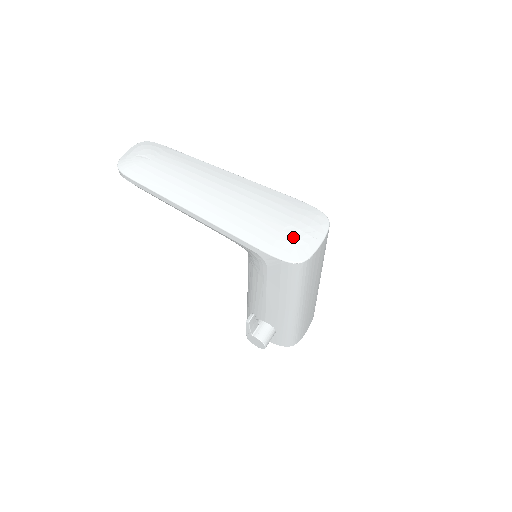
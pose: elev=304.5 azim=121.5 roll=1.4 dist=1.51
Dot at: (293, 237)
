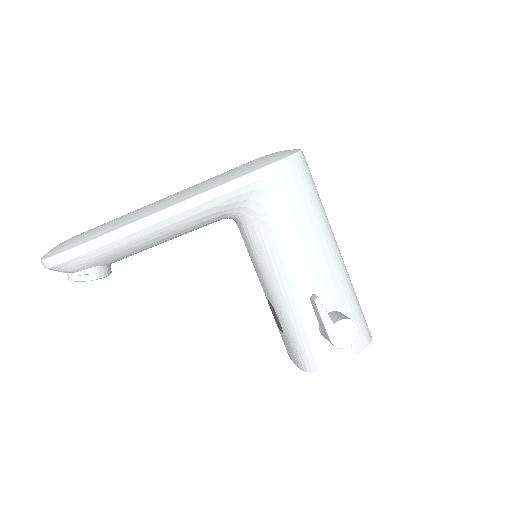
Dot at: (273, 154)
